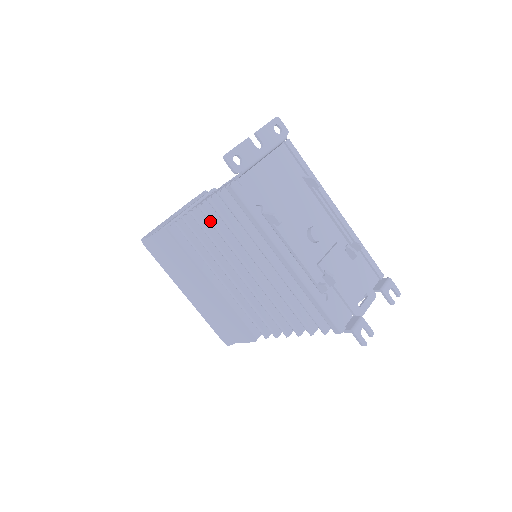
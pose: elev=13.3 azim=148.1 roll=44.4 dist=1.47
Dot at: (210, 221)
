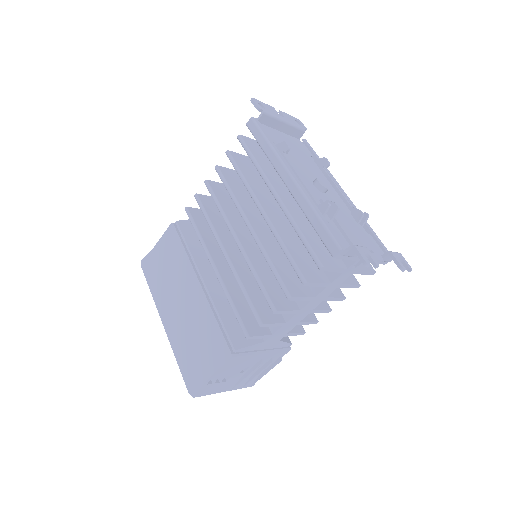
Dot at: (222, 177)
